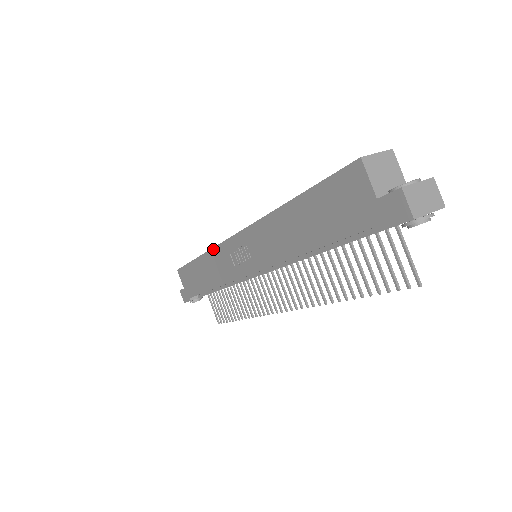
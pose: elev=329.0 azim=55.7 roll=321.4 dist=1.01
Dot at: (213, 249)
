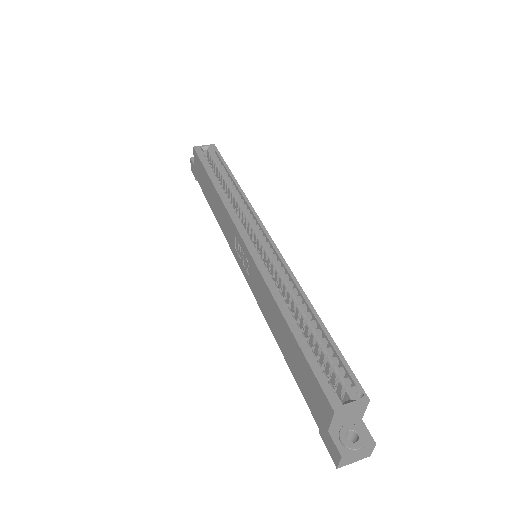
Dot at: (225, 208)
